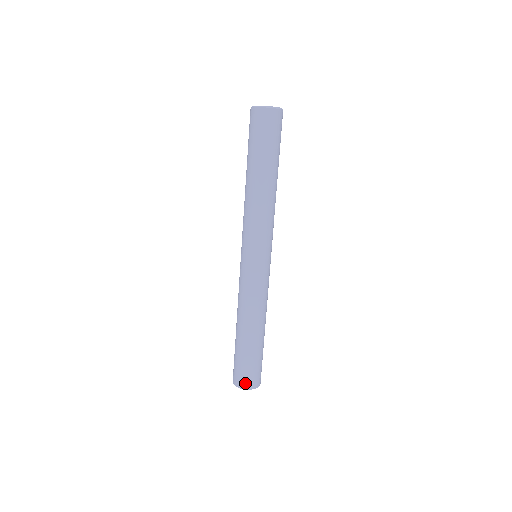
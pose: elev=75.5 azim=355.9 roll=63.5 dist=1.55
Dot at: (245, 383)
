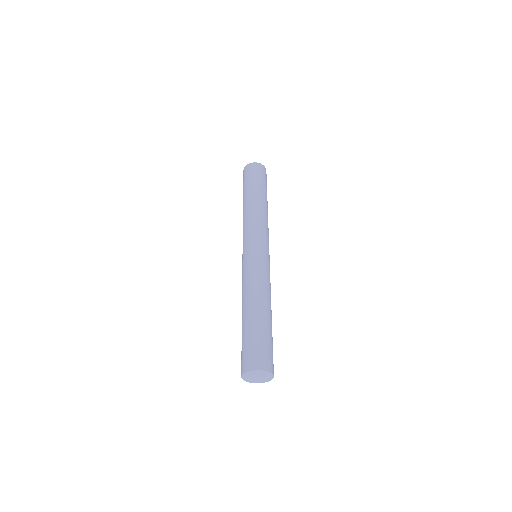
Dot at: (256, 362)
